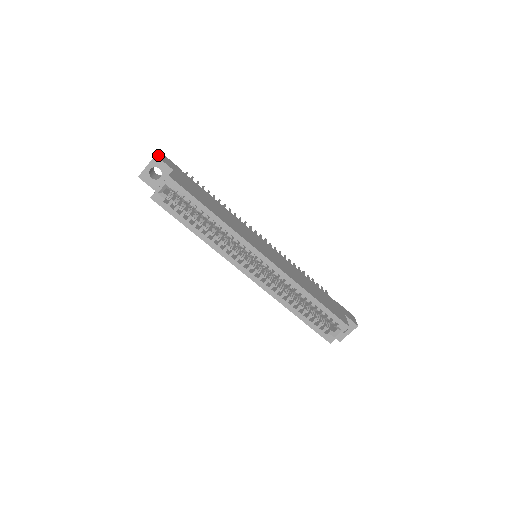
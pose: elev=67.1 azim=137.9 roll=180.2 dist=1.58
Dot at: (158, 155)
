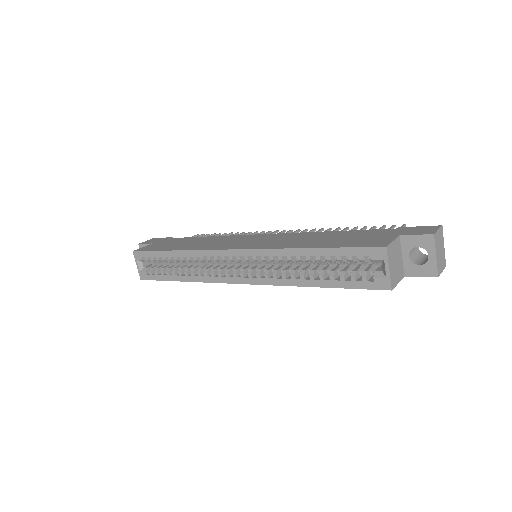
Dot at: (144, 242)
